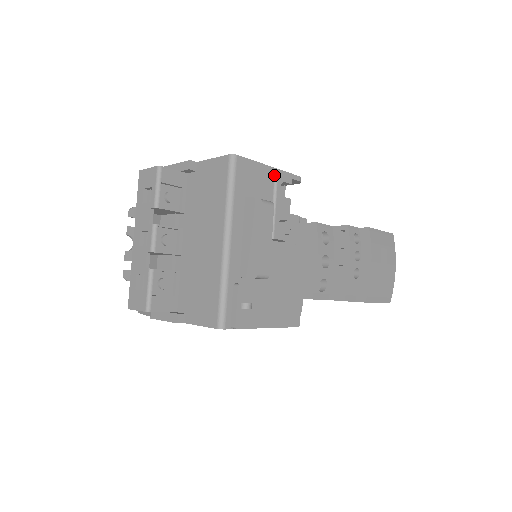
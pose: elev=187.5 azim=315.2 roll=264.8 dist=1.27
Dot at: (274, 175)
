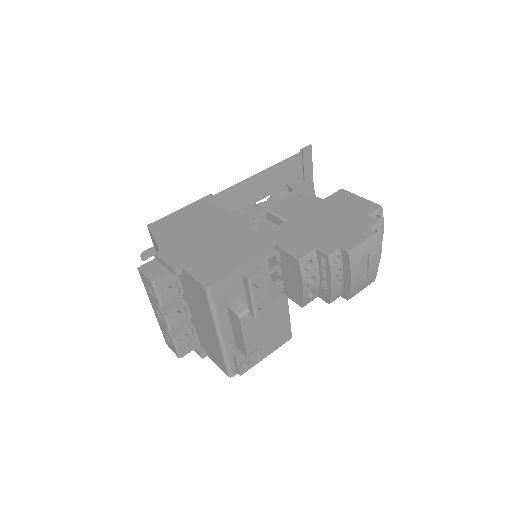
Dot at: (247, 279)
